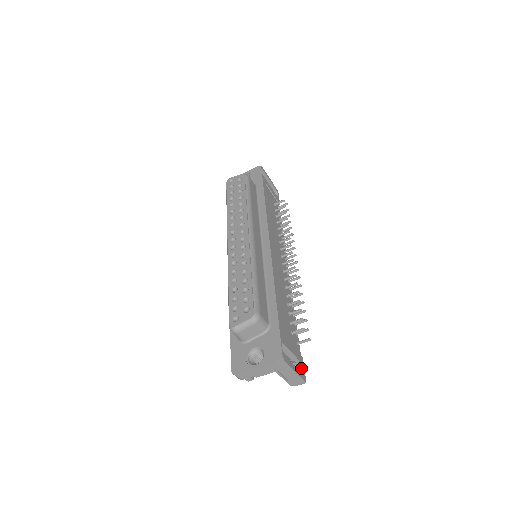
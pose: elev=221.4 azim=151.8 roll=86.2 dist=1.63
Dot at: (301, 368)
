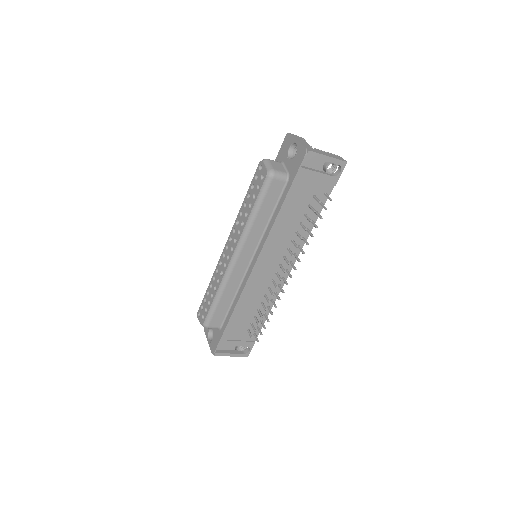
Dot at: (249, 348)
